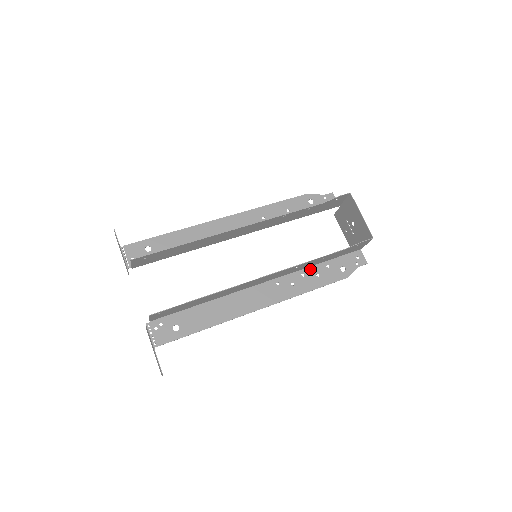
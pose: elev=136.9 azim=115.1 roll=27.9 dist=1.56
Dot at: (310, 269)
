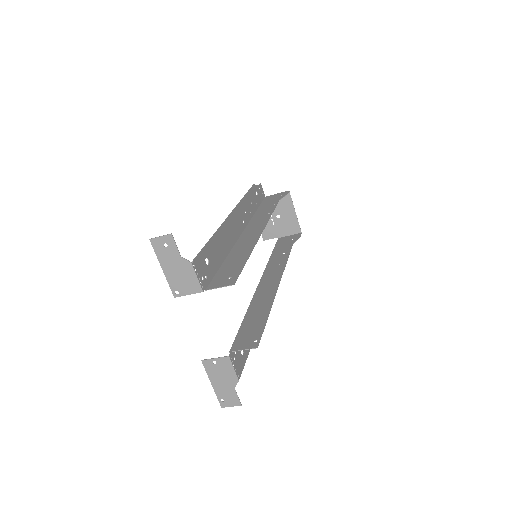
Dot at: occluded
